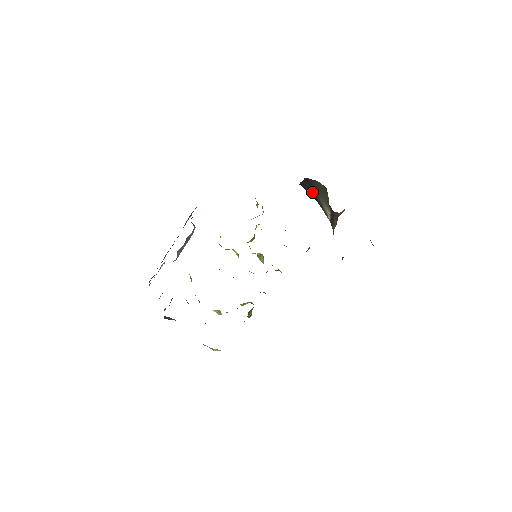
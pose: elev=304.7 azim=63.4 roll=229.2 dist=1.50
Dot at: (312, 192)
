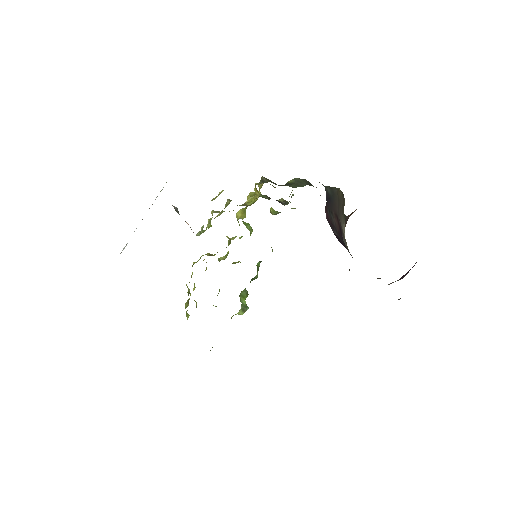
Dot at: (337, 222)
